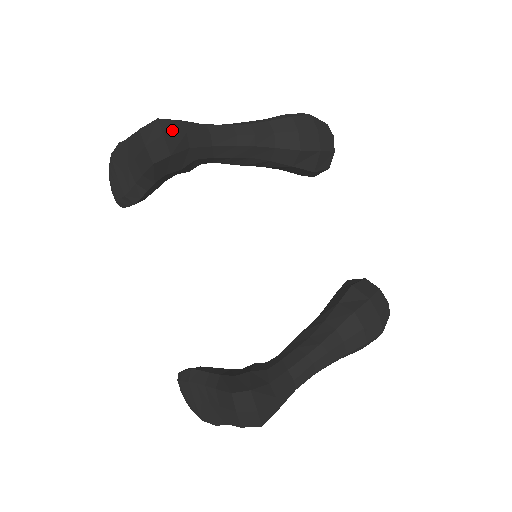
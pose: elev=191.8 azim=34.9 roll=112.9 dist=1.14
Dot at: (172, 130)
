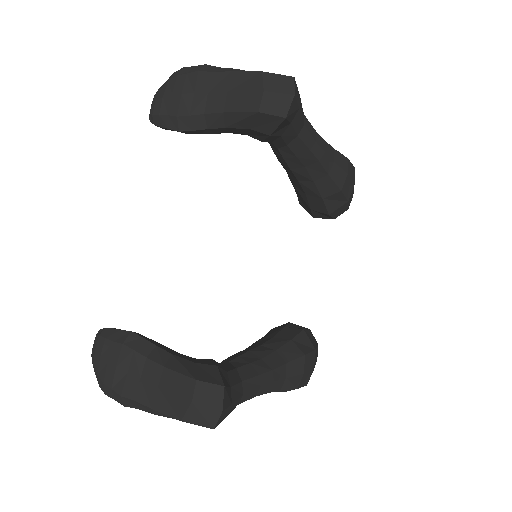
Dot at: (297, 97)
